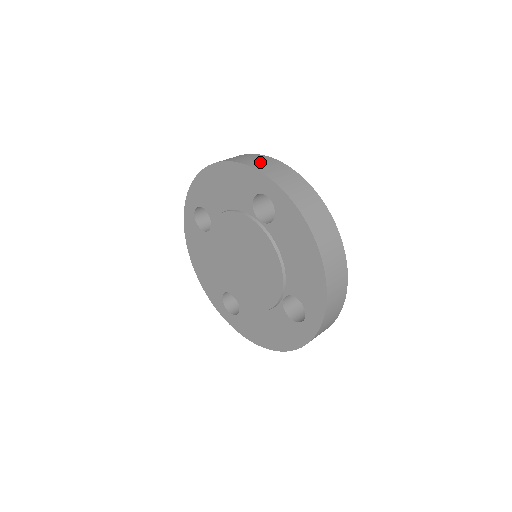
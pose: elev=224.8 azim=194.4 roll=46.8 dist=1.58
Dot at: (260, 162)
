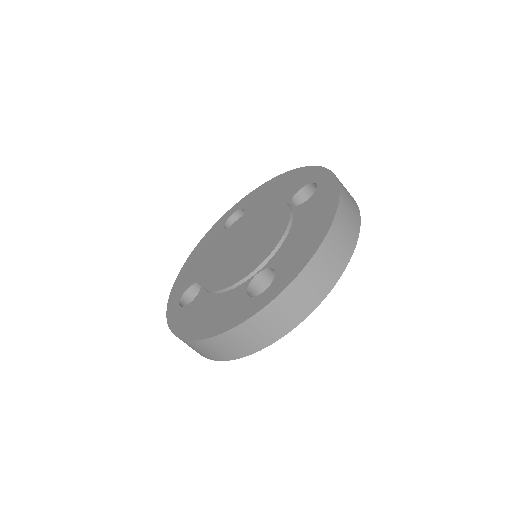
Dot at: occluded
